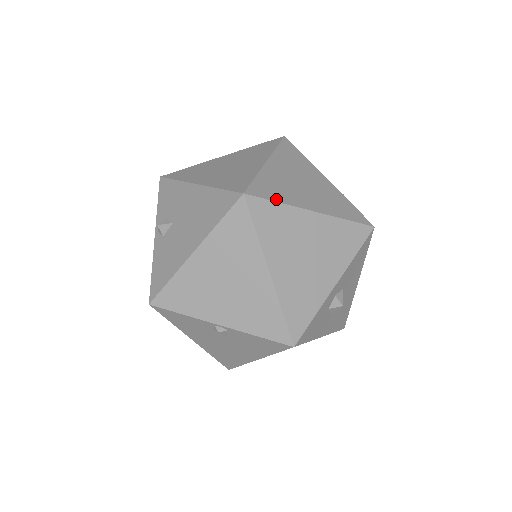
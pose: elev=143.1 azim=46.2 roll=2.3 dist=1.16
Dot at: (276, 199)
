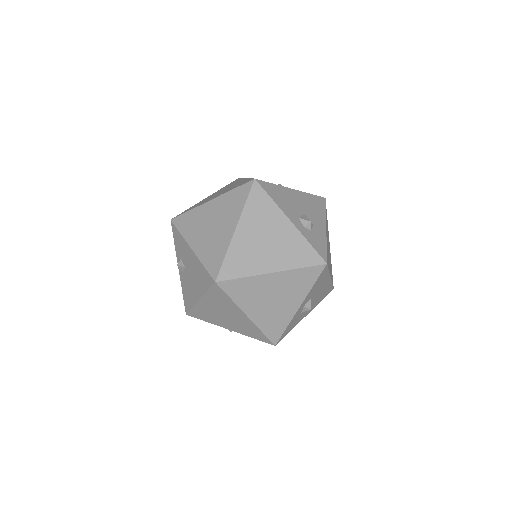
Dot at: (241, 275)
